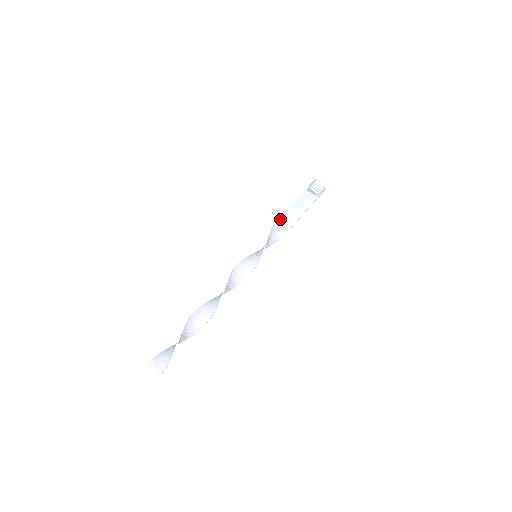
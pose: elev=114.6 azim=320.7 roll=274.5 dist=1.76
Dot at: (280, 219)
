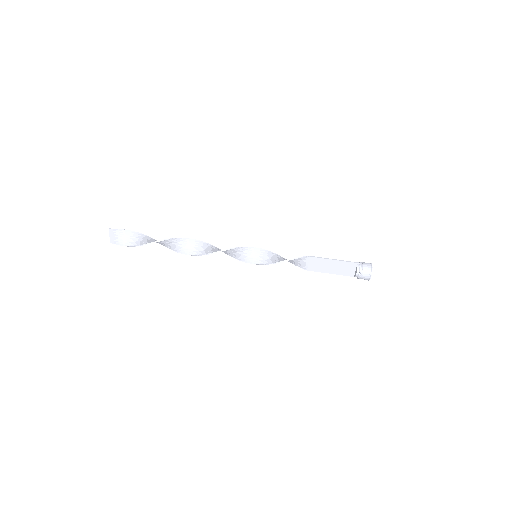
Dot at: (308, 257)
